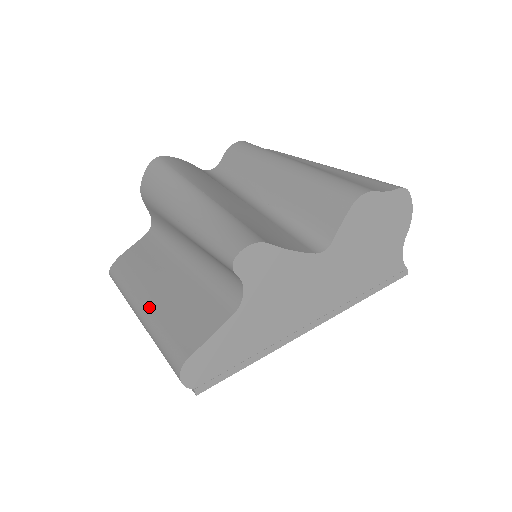
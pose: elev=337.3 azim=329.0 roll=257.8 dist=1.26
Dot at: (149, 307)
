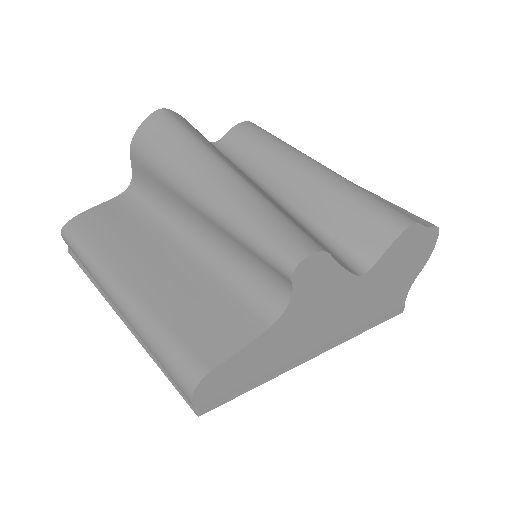
Dot at: (137, 291)
